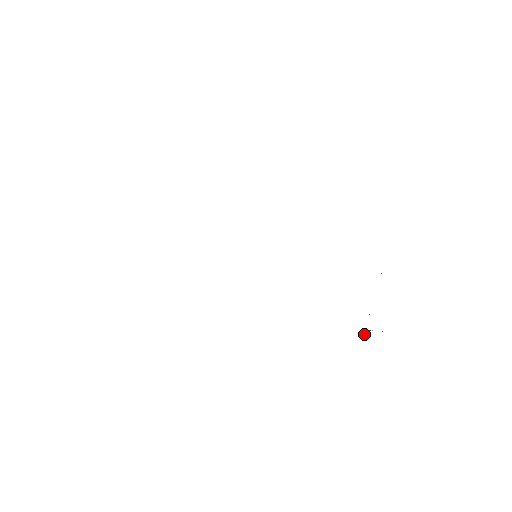
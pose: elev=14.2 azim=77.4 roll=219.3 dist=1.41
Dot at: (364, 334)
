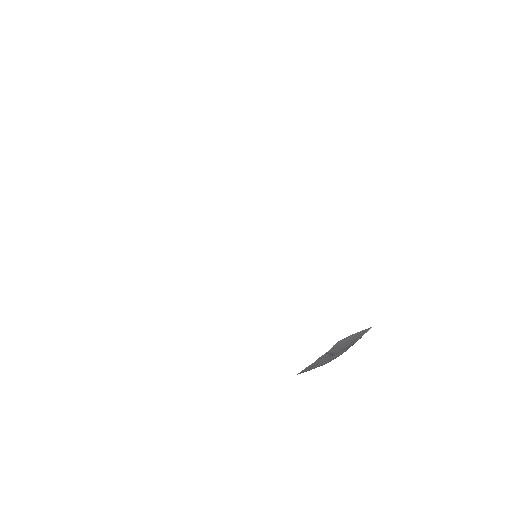
Dot at: occluded
